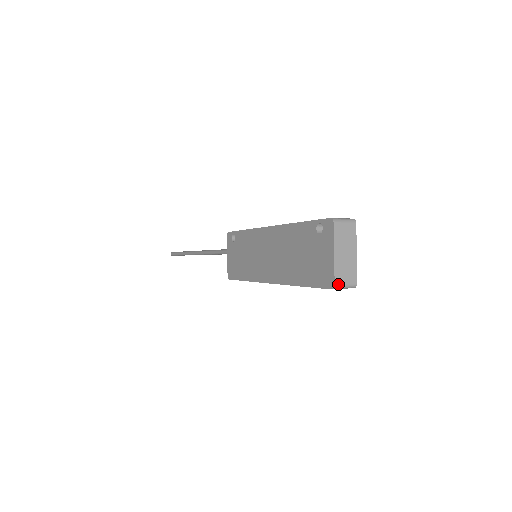
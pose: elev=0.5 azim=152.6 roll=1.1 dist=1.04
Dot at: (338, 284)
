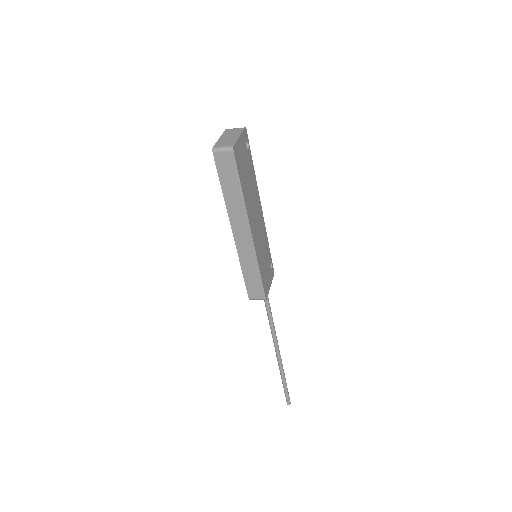
Dot at: (216, 147)
